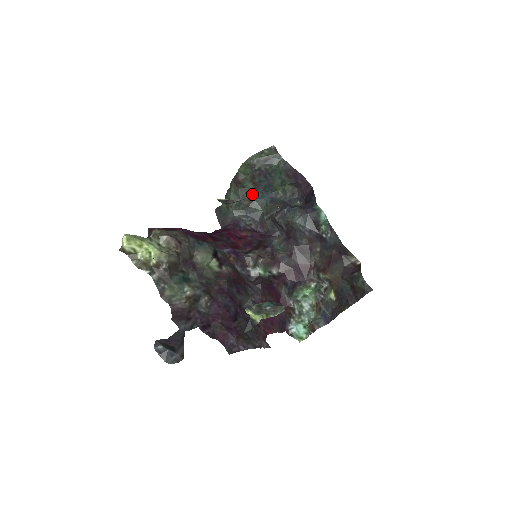
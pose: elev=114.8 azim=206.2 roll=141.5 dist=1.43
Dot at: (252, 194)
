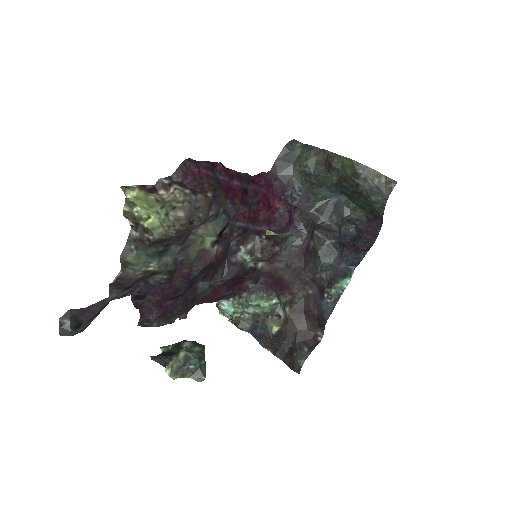
Dot at: (328, 182)
